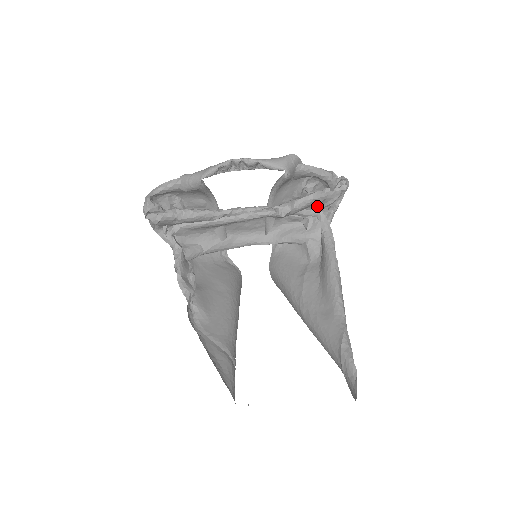
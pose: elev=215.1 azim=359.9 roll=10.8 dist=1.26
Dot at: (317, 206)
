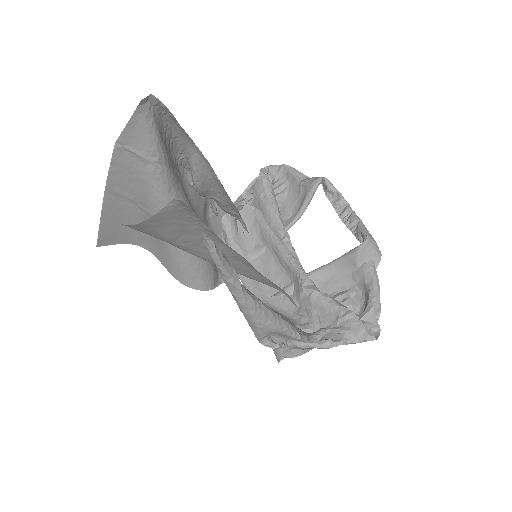
Dot at: (330, 324)
